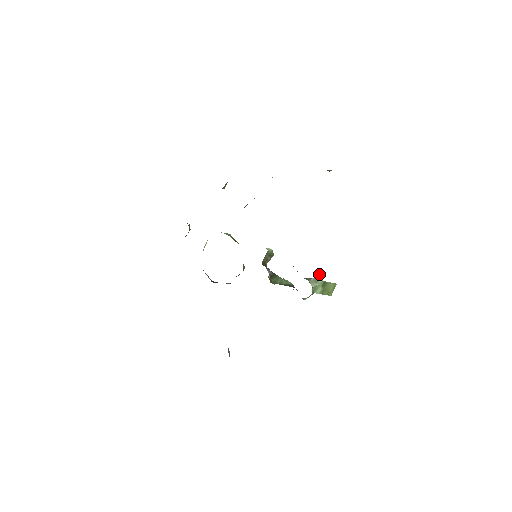
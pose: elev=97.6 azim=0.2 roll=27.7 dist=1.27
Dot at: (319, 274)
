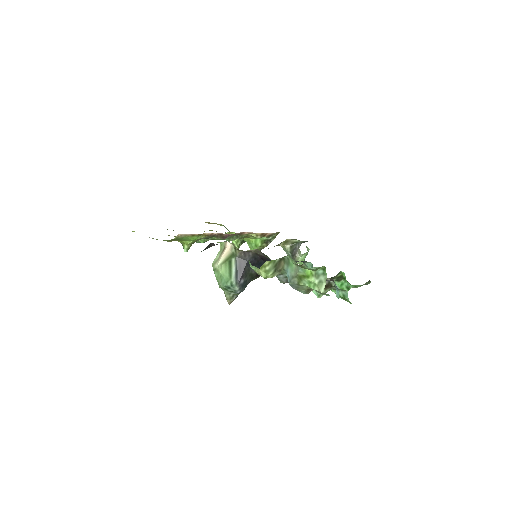
Dot at: occluded
